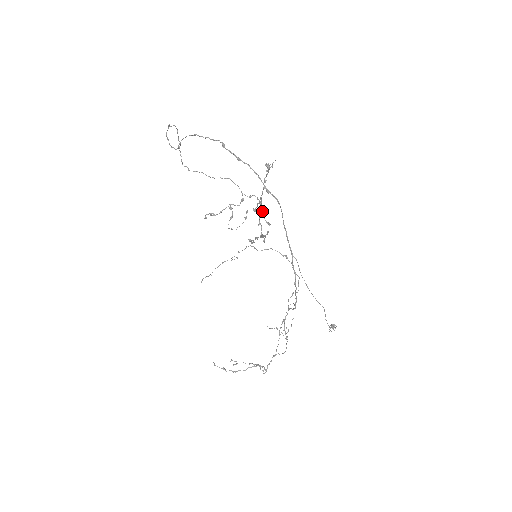
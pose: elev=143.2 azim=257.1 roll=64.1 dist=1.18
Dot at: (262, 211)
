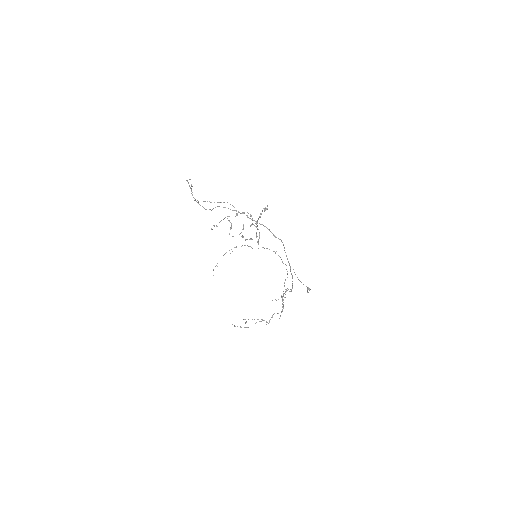
Dot at: (252, 220)
